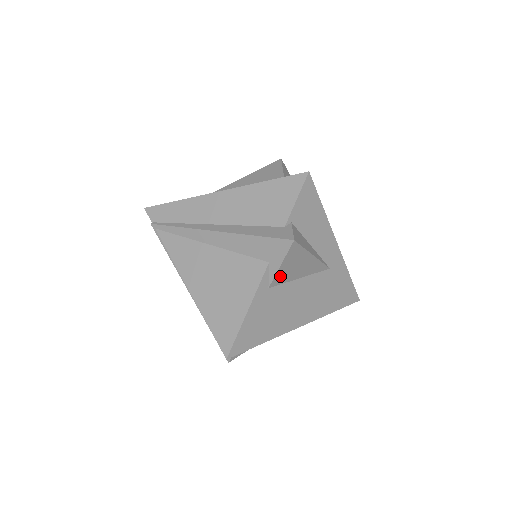
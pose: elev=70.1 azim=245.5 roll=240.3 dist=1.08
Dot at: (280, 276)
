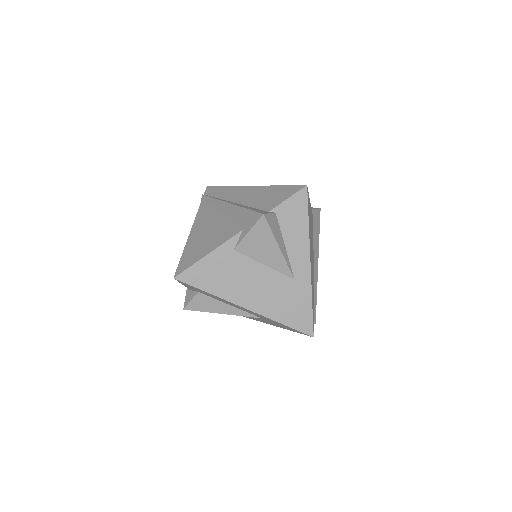
Dot at: (246, 245)
